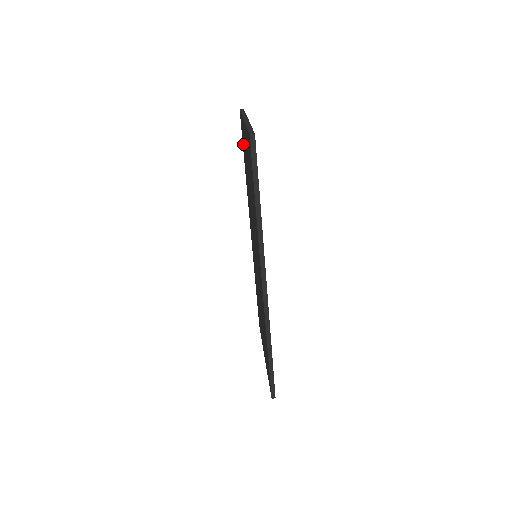
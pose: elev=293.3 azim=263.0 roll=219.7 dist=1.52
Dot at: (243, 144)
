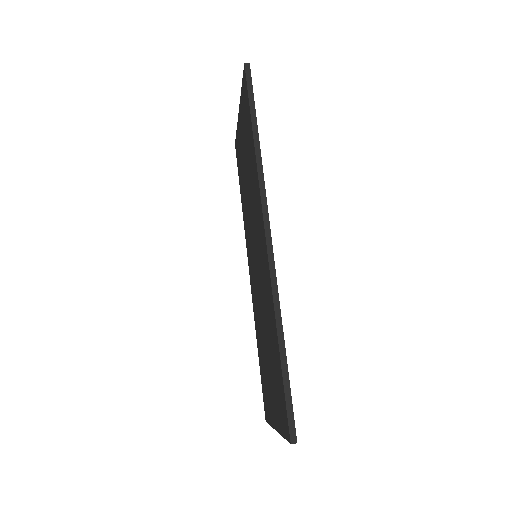
Dot at: (239, 166)
